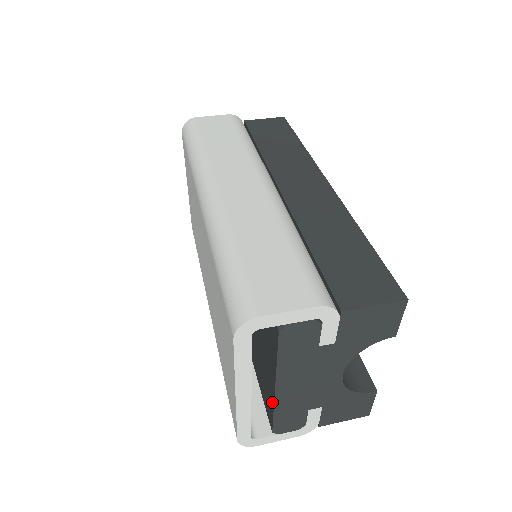
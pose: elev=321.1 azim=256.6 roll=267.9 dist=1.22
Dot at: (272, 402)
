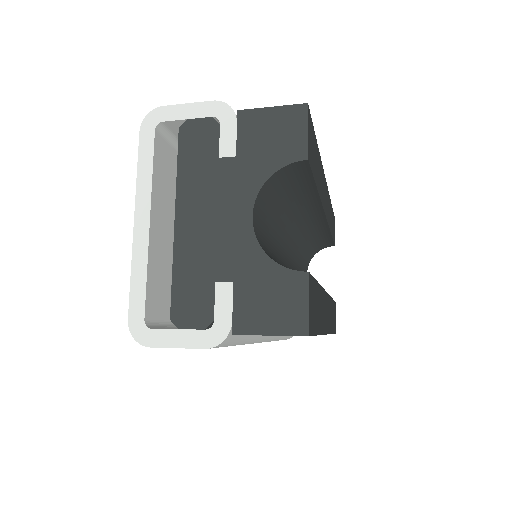
Dot at: (175, 259)
